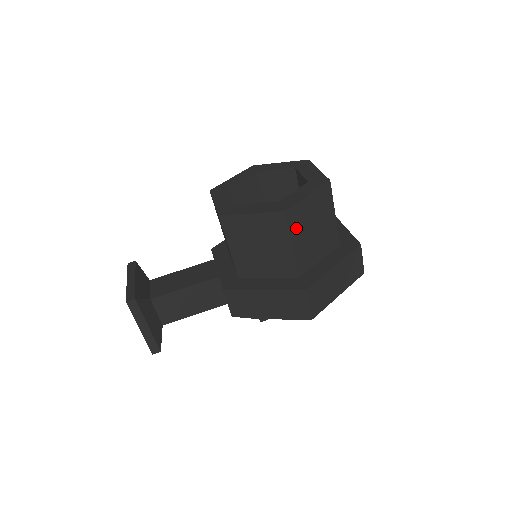
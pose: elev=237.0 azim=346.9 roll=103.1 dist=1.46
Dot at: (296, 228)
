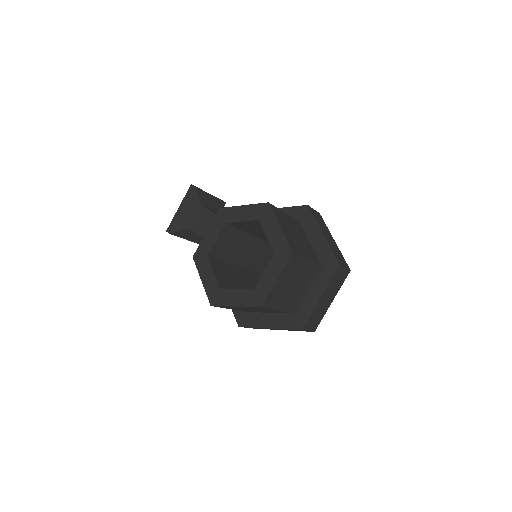
Dot at: (230, 308)
